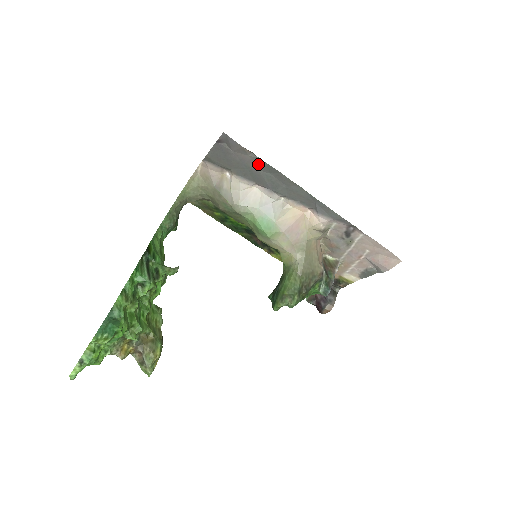
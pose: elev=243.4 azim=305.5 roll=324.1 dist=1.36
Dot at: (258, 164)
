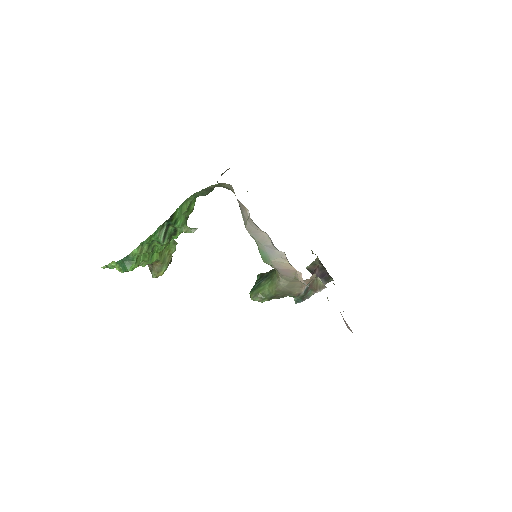
Dot at: occluded
